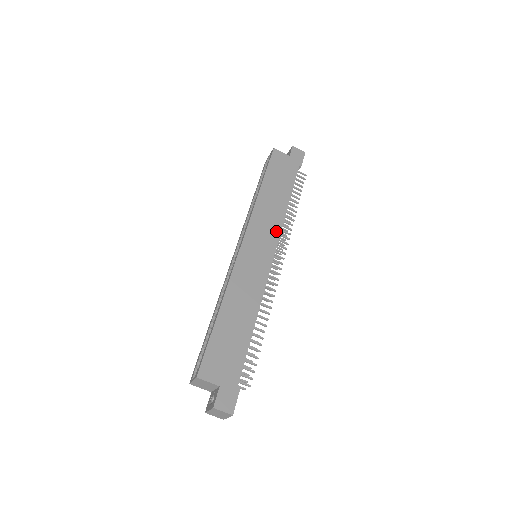
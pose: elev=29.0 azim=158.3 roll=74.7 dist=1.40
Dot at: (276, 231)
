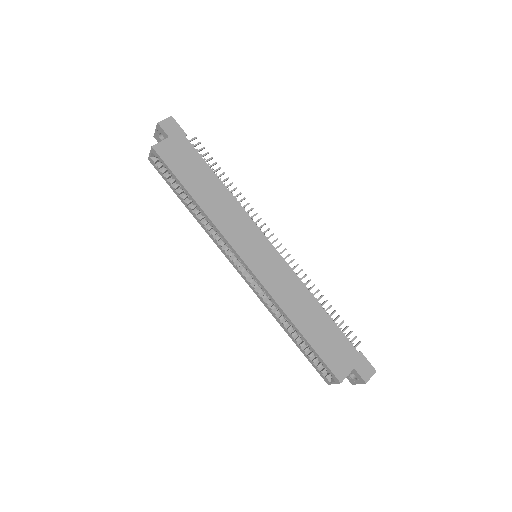
Dot at: (248, 222)
